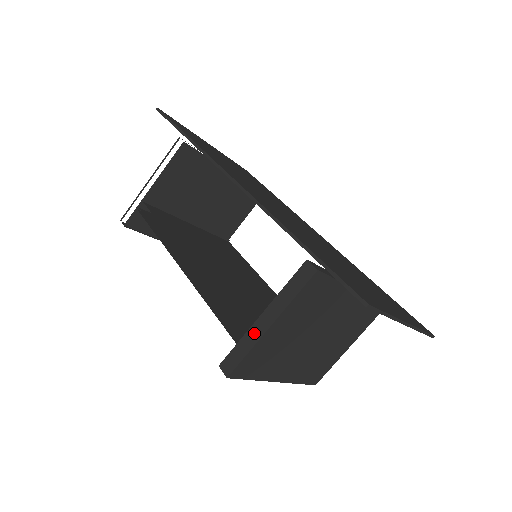
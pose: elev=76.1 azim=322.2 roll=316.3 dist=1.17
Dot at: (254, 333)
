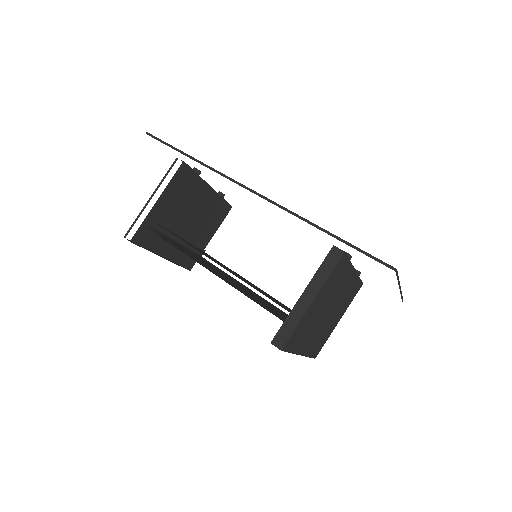
Dot at: (299, 310)
